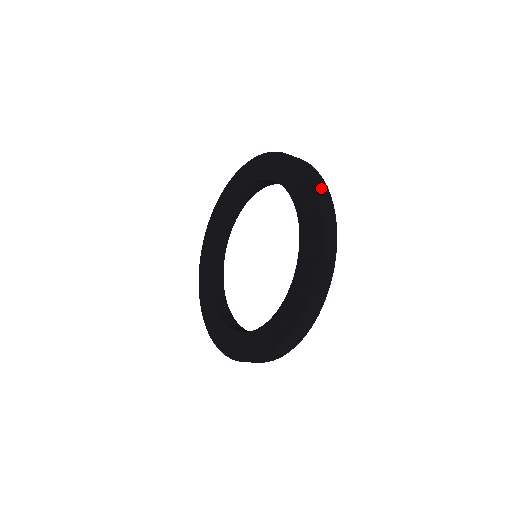
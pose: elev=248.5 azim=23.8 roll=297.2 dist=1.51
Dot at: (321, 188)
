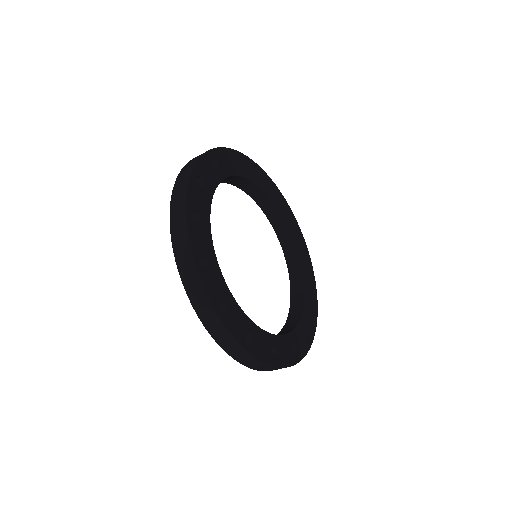
Dot at: (177, 199)
